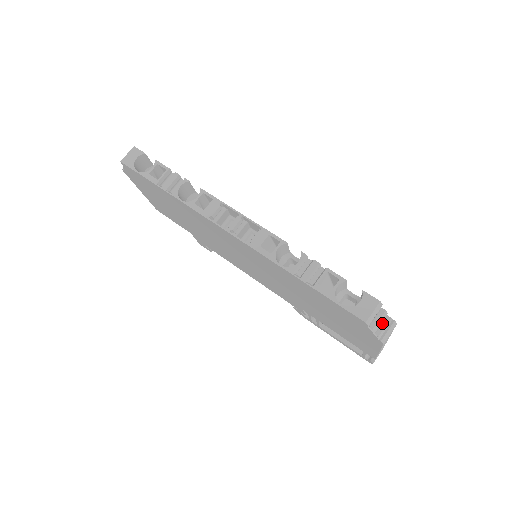
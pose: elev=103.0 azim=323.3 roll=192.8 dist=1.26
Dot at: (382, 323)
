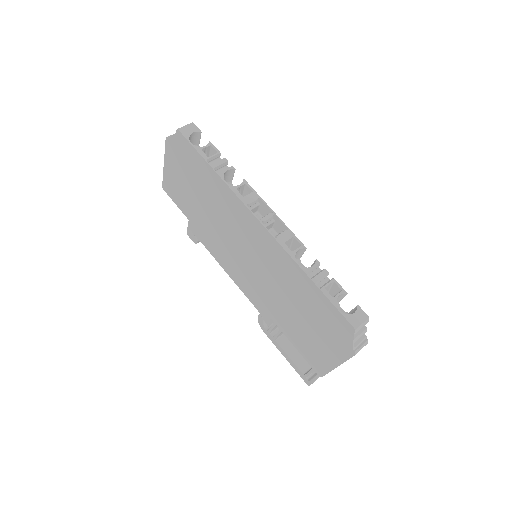
Dot at: (359, 338)
